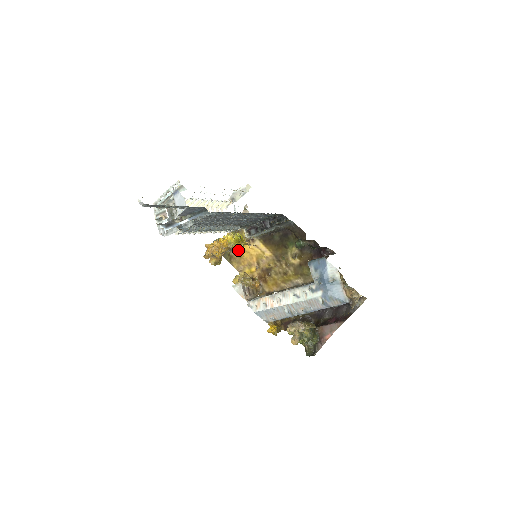
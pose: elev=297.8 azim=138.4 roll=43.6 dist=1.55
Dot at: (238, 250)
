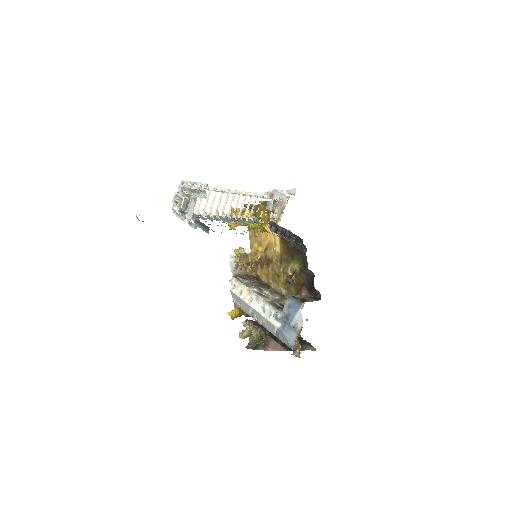
Dot at: occluded
